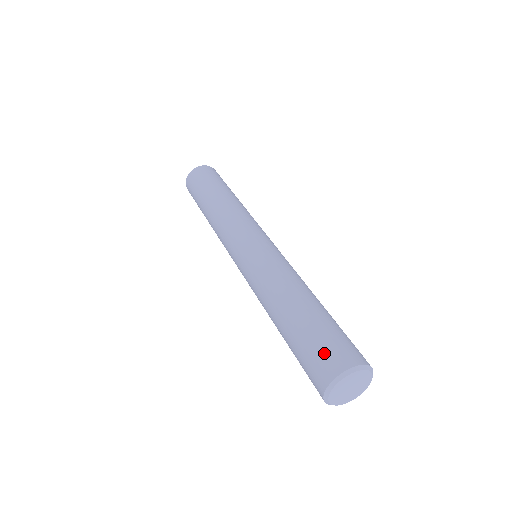
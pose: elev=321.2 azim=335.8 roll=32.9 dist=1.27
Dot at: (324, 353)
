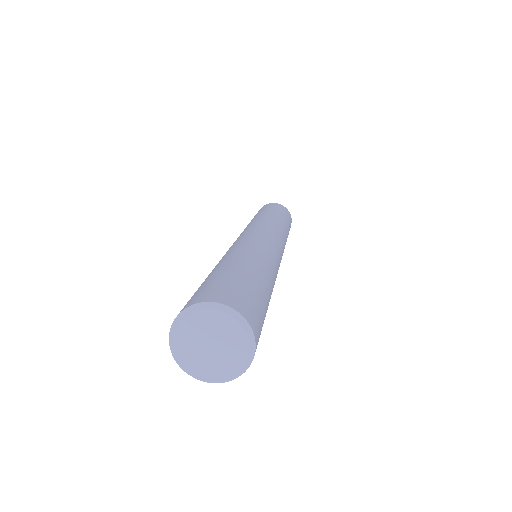
Dot at: (204, 289)
